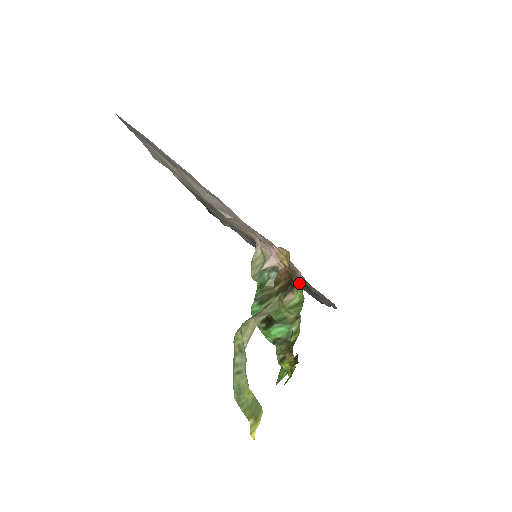
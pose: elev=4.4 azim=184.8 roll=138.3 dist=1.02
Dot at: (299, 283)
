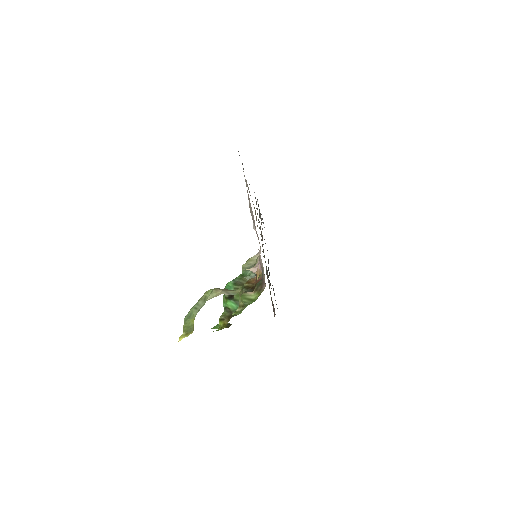
Dot at: (261, 290)
